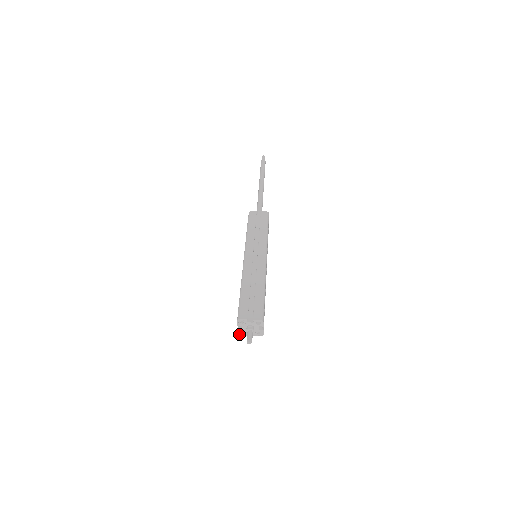
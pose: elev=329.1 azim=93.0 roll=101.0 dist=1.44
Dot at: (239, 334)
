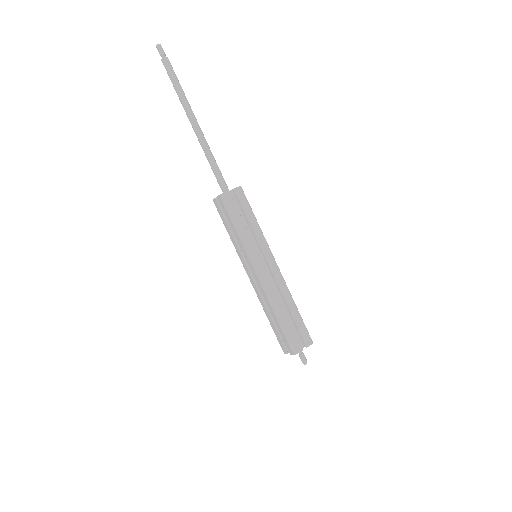
Dot at: (285, 353)
